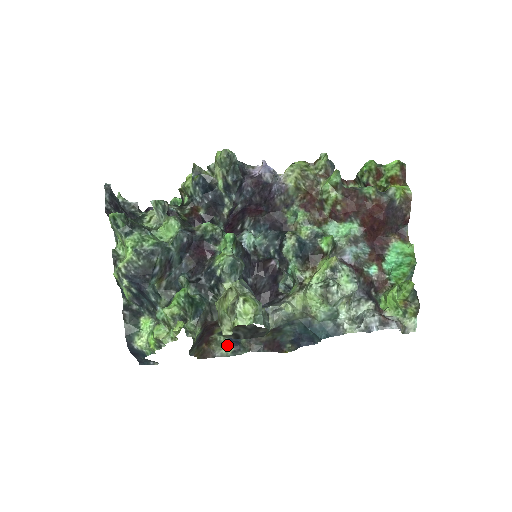
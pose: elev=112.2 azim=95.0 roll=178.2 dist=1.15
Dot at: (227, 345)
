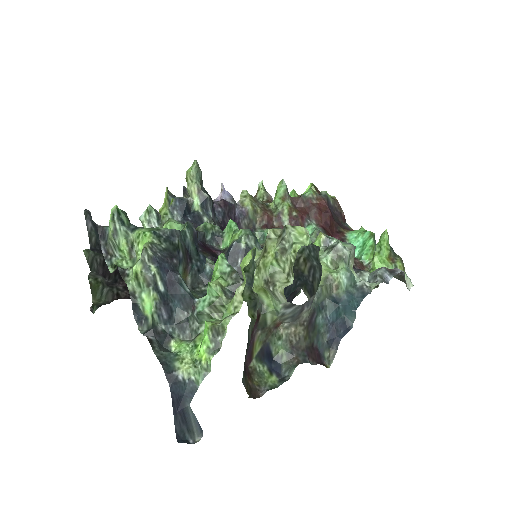
Dot at: (269, 375)
